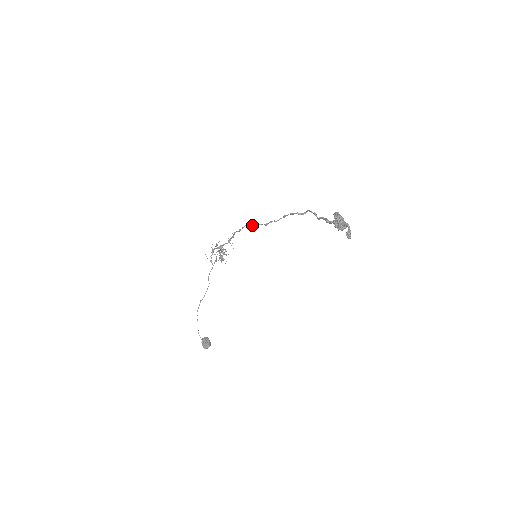
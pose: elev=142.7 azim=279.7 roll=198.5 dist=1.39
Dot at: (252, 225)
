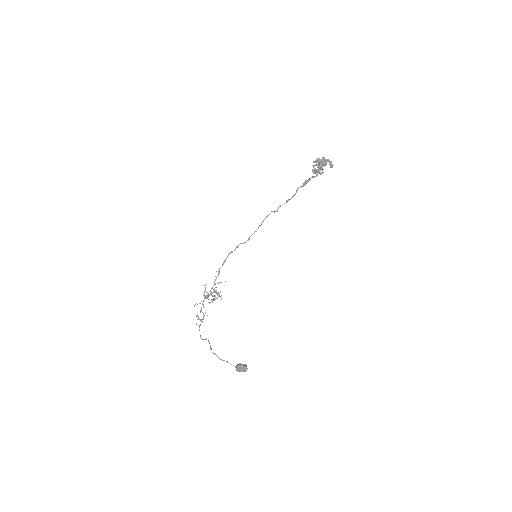
Dot at: (236, 247)
